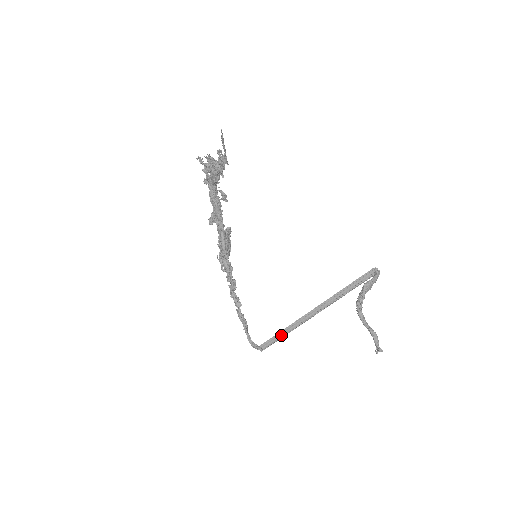
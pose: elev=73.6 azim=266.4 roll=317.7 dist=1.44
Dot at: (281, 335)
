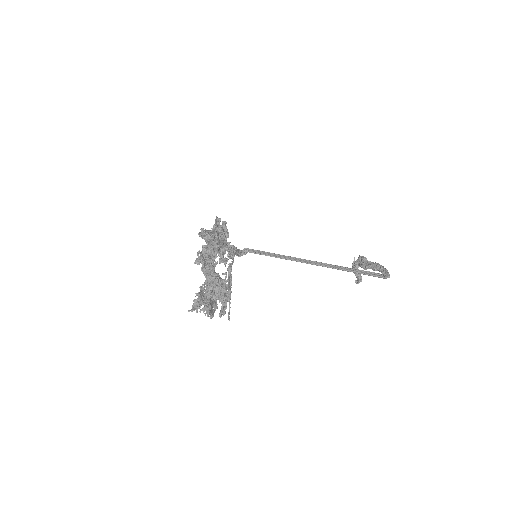
Dot at: (270, 254)
